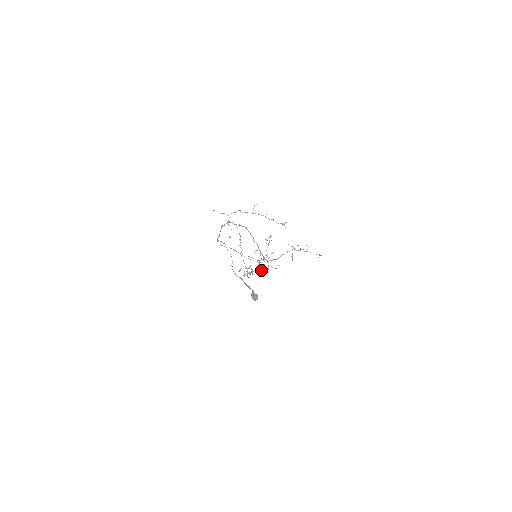
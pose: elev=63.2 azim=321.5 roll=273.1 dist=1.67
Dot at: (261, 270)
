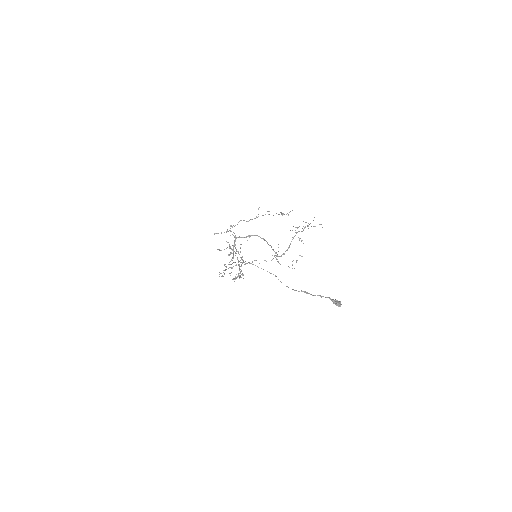
Dot at: occluded
